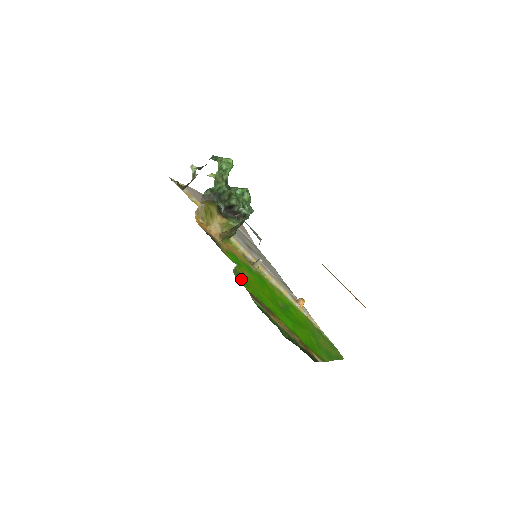
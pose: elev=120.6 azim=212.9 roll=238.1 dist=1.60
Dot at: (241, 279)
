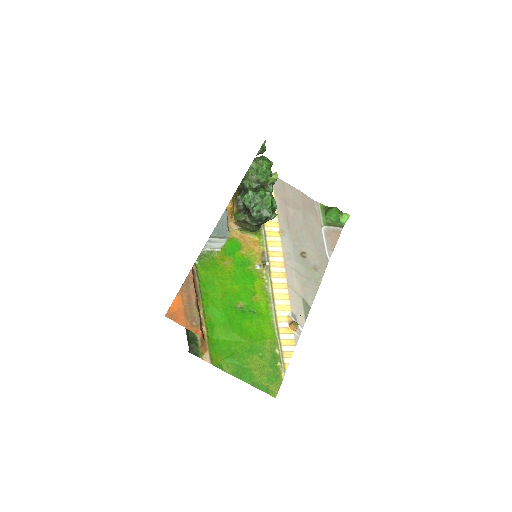
Dot at: (206, 261)
